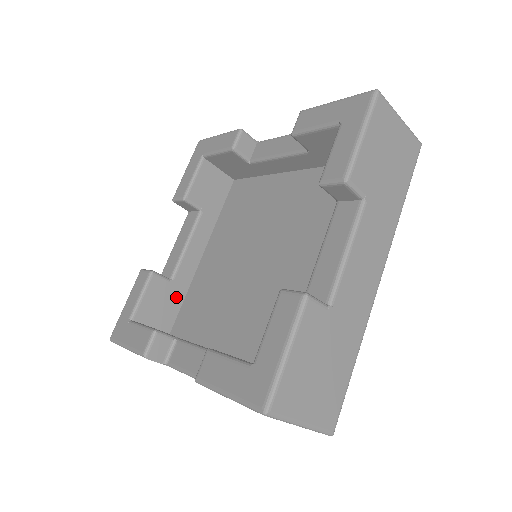
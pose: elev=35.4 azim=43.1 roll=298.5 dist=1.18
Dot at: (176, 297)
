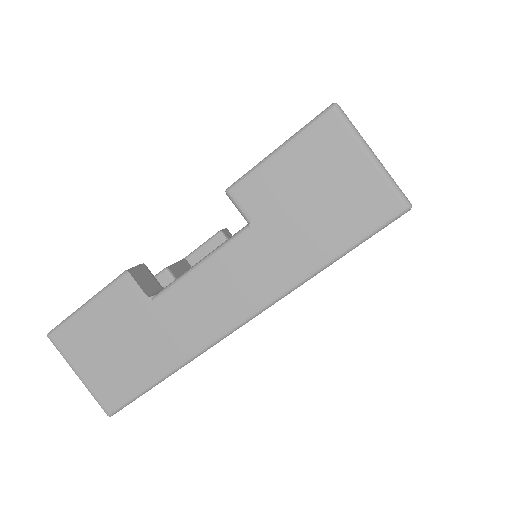
Dot at: occluded
